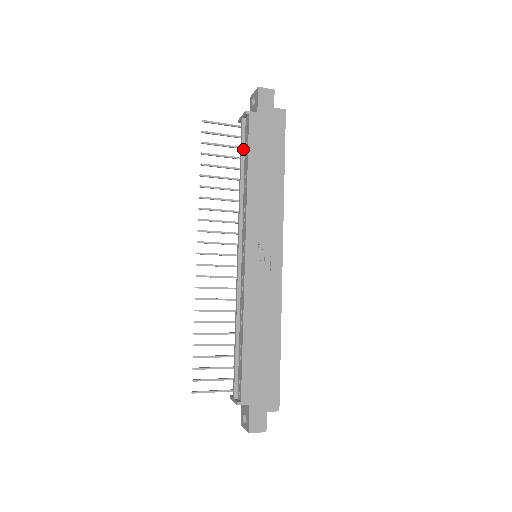
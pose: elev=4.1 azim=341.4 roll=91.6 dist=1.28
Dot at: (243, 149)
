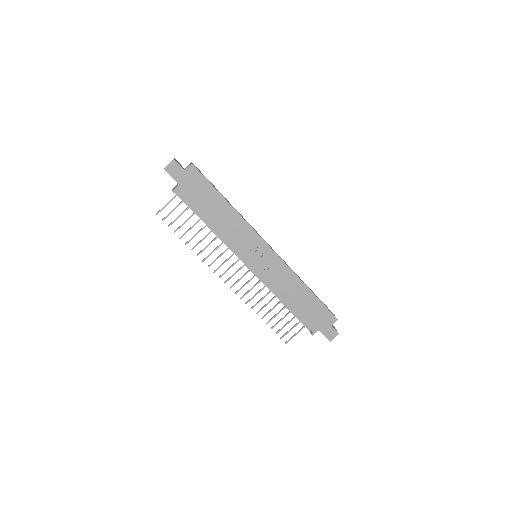
Dot at: (192, 209)
